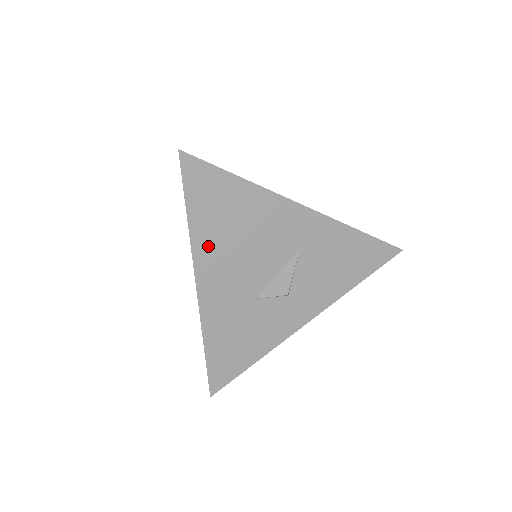
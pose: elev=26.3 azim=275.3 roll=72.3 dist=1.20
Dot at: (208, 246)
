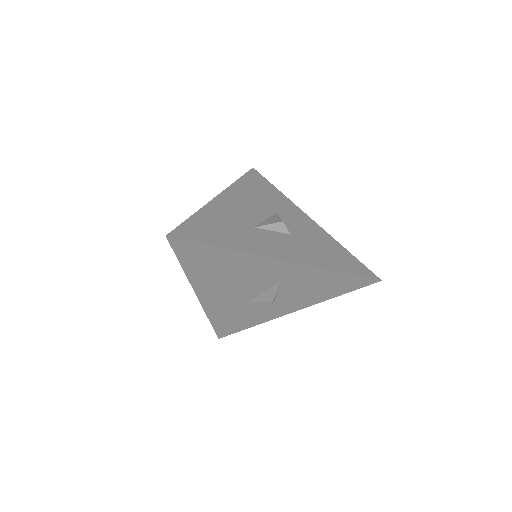
Dot at: (202, 280)
